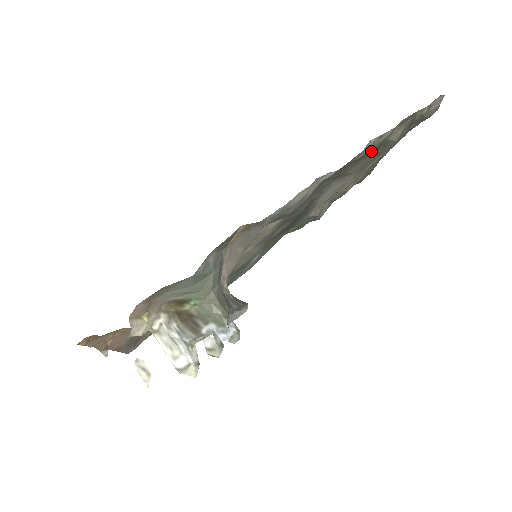
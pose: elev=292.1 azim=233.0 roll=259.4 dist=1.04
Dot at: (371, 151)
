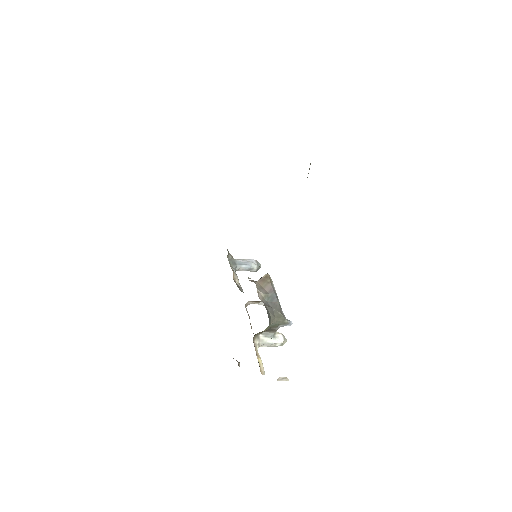
Dot at: occluded
